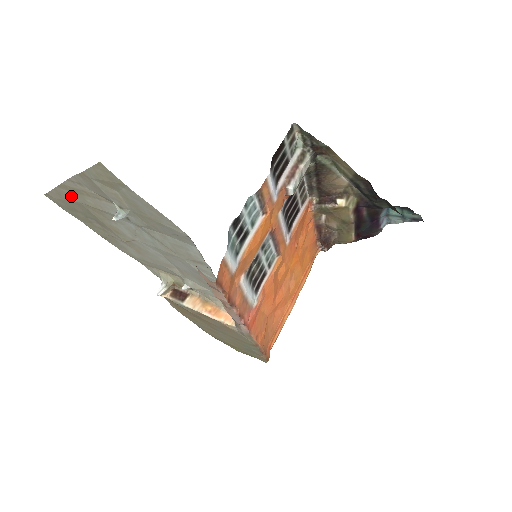
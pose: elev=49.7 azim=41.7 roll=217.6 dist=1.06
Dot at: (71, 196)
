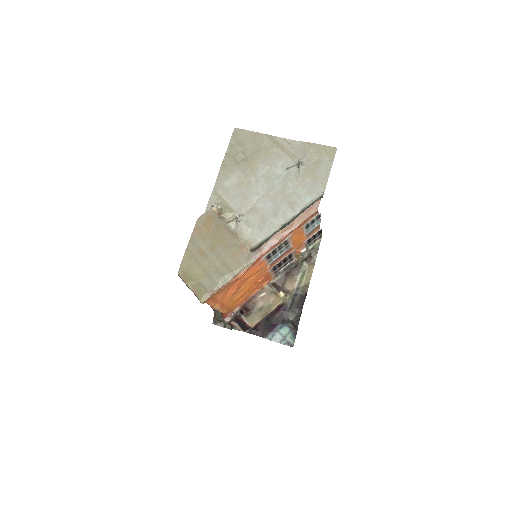
Dot at: (264, 141)
